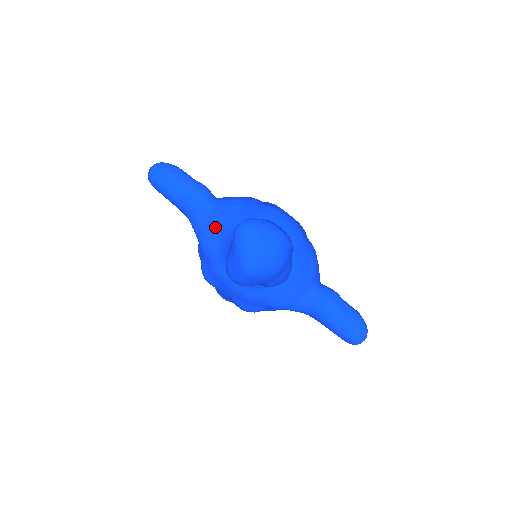
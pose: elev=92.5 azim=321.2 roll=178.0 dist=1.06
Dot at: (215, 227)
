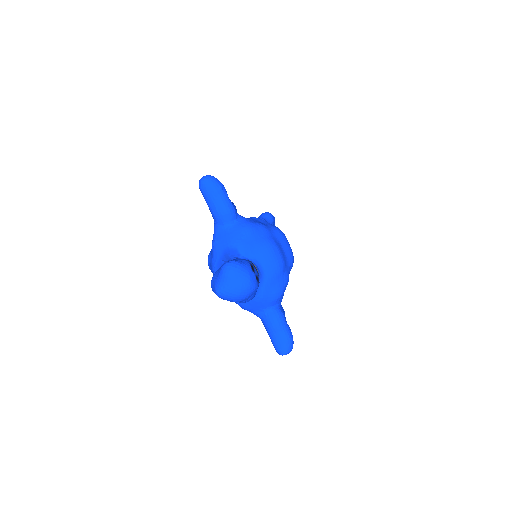
Dot at: (224, 241)
